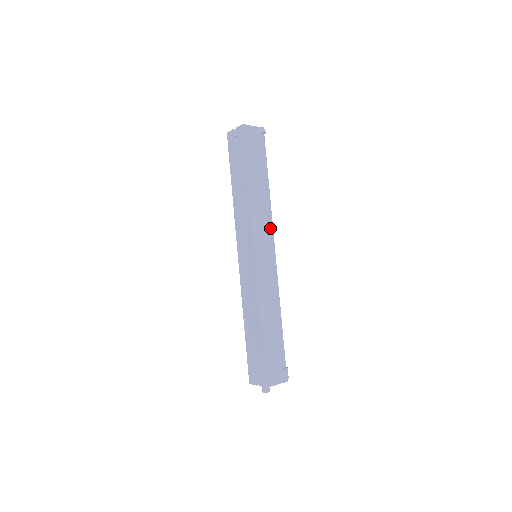
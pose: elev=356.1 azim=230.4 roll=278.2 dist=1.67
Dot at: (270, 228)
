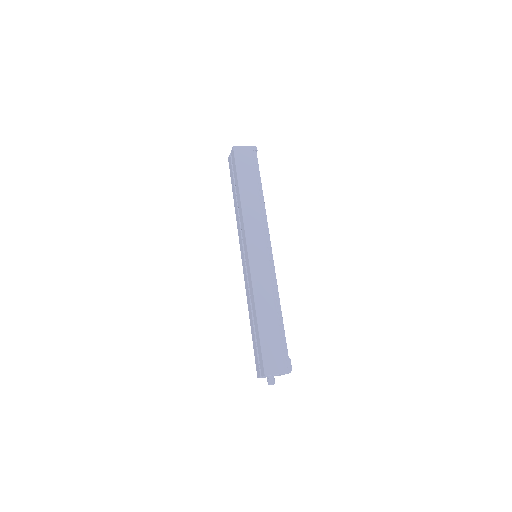
Dot at: (265, 228)
